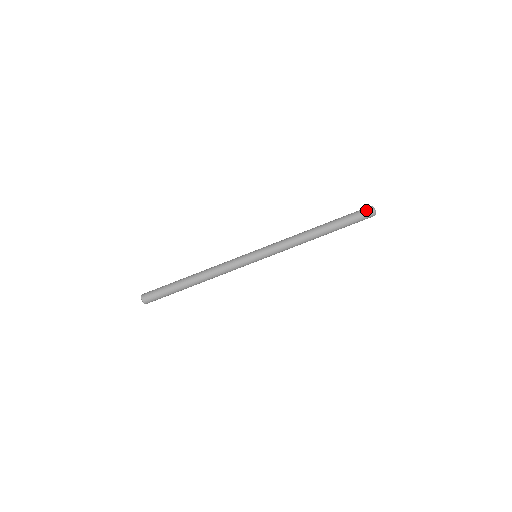
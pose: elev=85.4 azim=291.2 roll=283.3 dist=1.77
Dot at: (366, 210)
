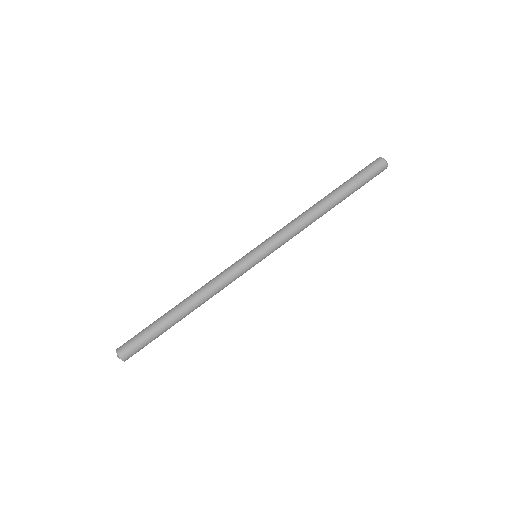
Dot at: (373, 162)
